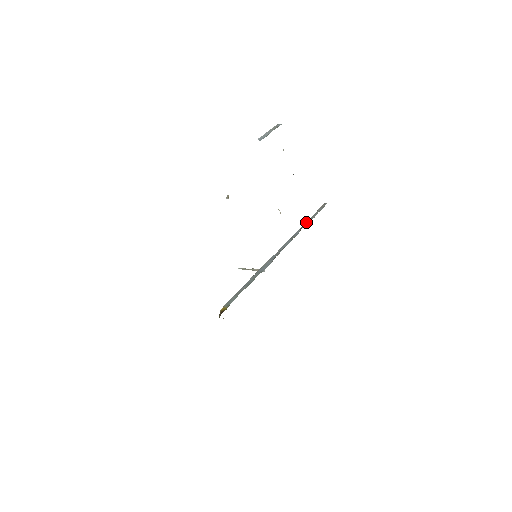
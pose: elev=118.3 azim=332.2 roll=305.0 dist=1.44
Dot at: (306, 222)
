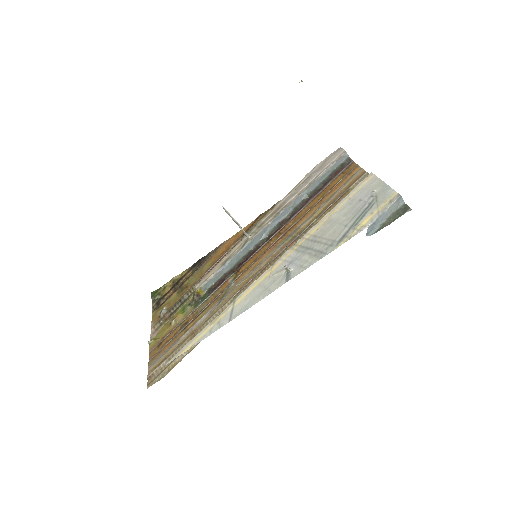
Dot at: (315, 182)
